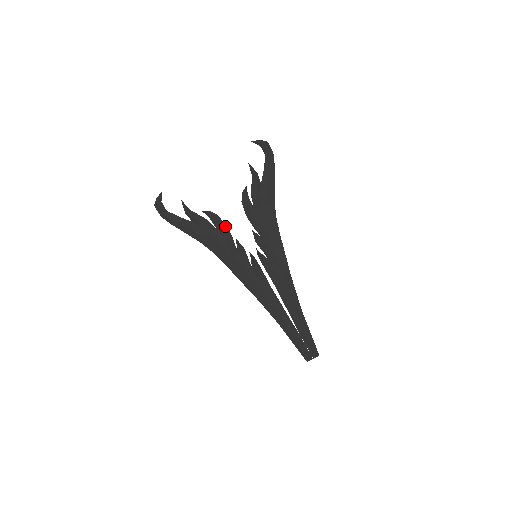
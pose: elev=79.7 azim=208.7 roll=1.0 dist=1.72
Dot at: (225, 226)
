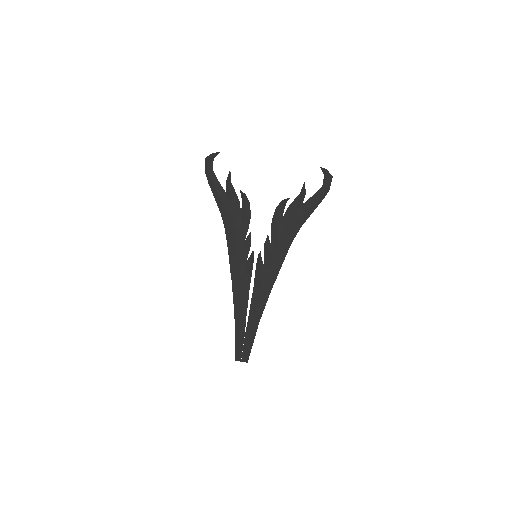
Dot at: (249, 216)
